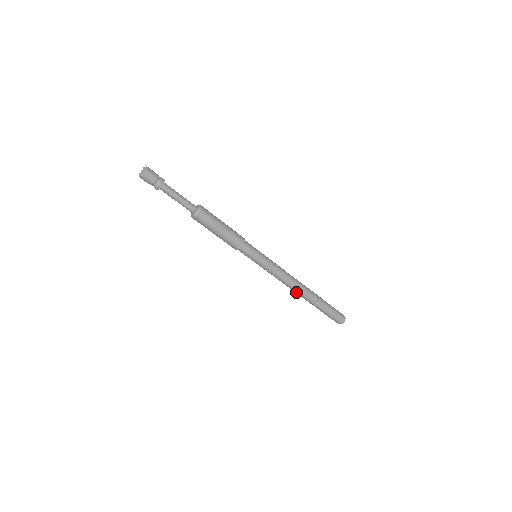
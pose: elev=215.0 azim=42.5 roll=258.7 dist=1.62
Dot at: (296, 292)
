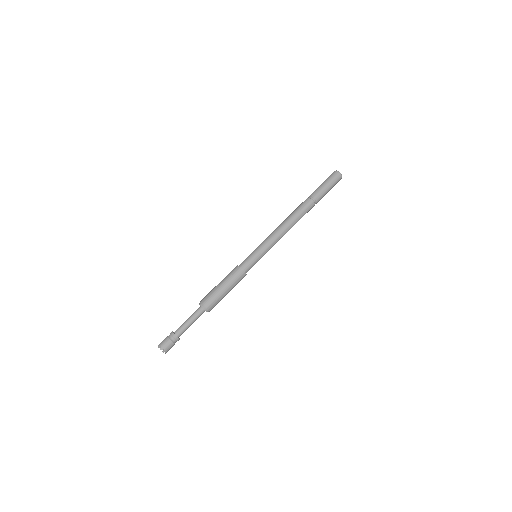
Dot at: occluded
